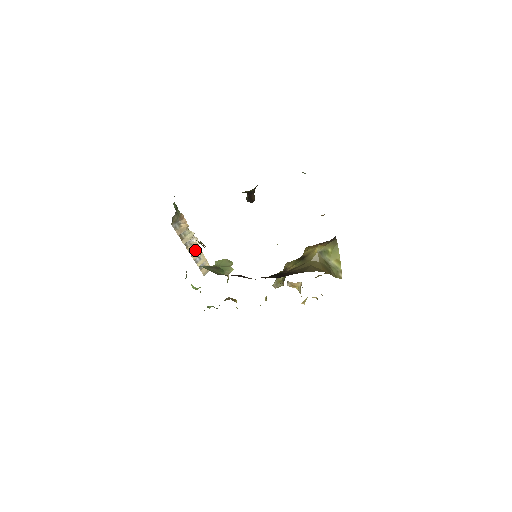
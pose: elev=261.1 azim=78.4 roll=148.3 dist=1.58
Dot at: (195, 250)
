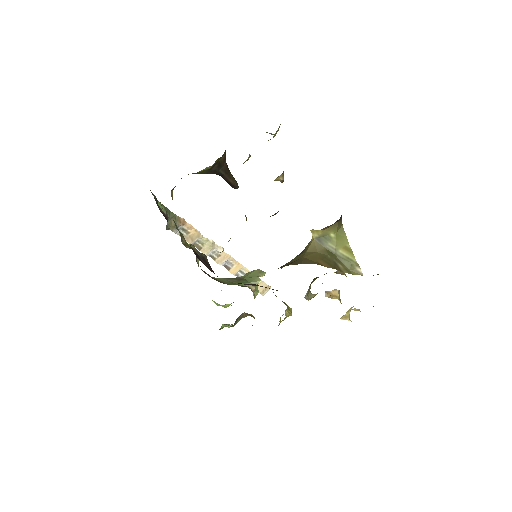
Dot at: (230, 263)
